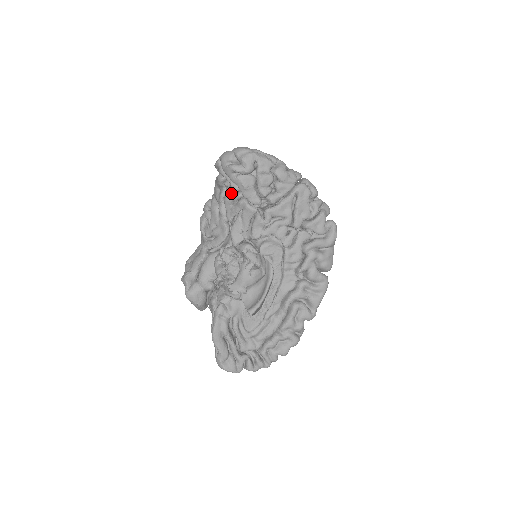
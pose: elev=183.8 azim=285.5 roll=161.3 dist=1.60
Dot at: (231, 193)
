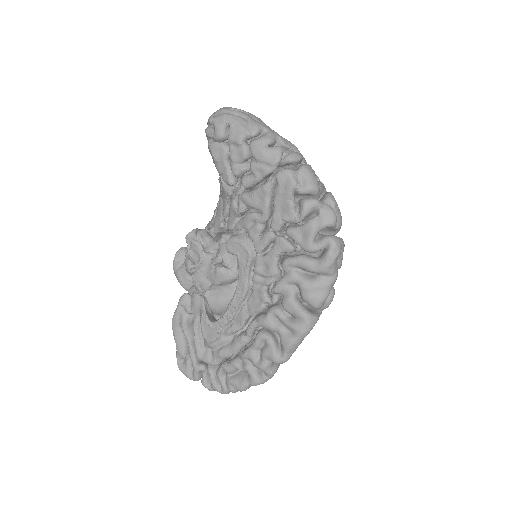
Dot at: occluded
